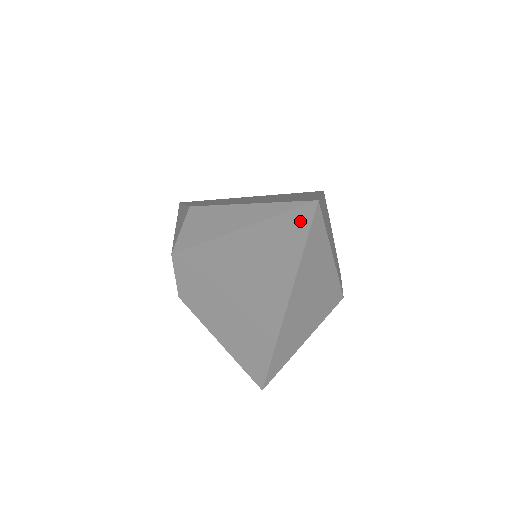
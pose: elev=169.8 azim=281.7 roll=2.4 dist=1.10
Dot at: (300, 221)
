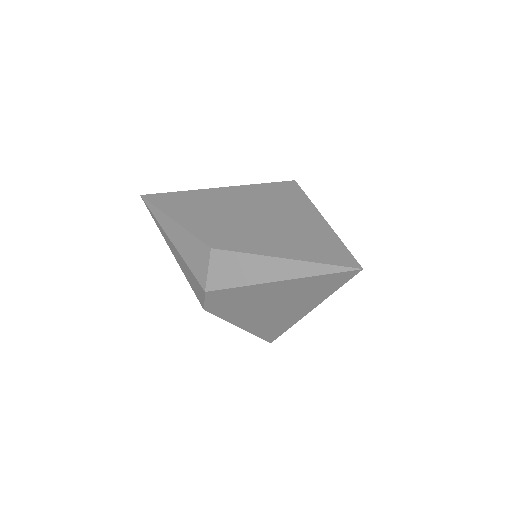
Dot at: (343, 277)
